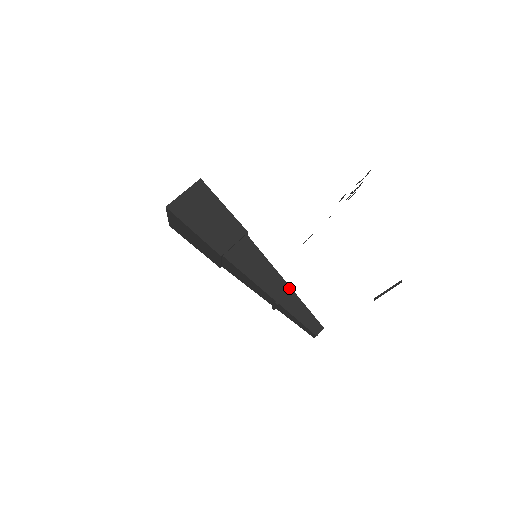
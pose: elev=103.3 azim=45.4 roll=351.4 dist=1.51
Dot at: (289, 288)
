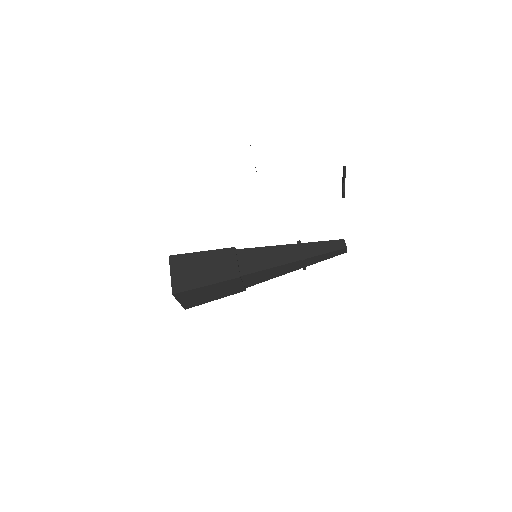
Dot at: (298, 244)
